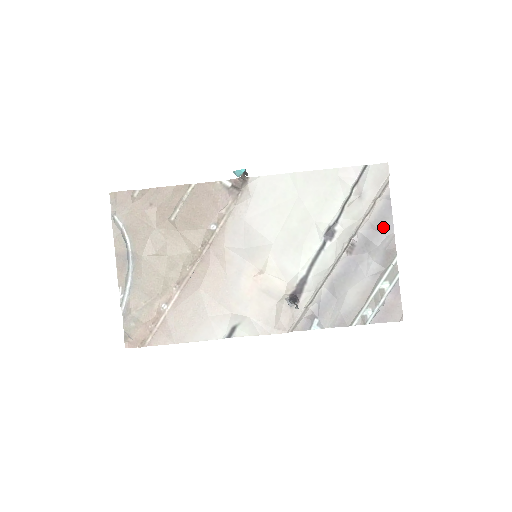
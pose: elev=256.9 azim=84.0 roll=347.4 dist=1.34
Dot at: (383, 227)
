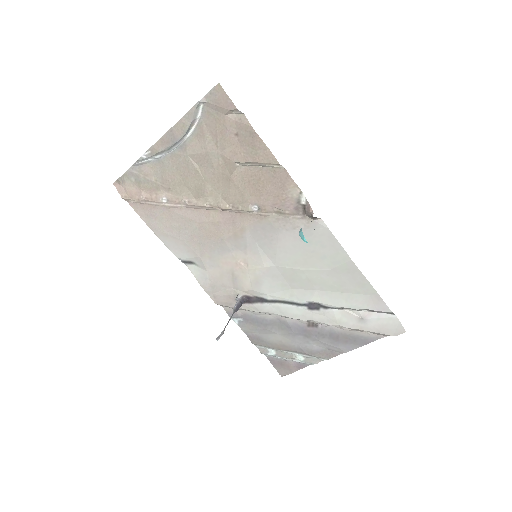
Dot at: (346, 343)
